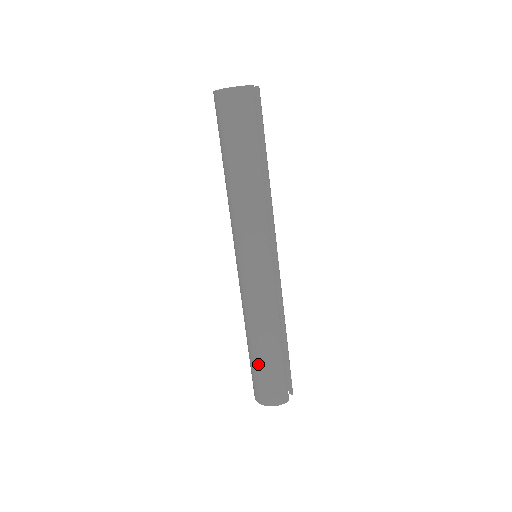
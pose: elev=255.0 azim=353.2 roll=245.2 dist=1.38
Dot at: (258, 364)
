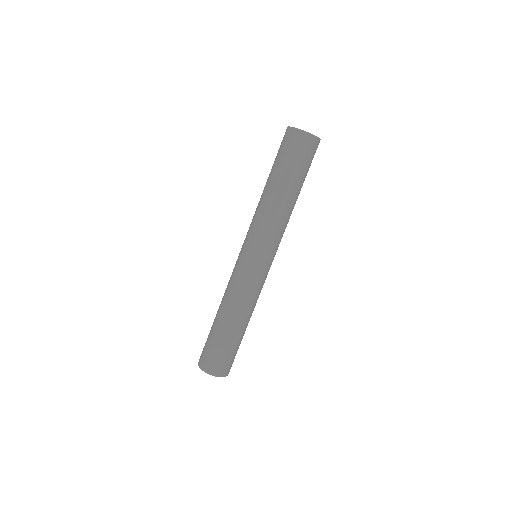
Dot at: (228, 342)
